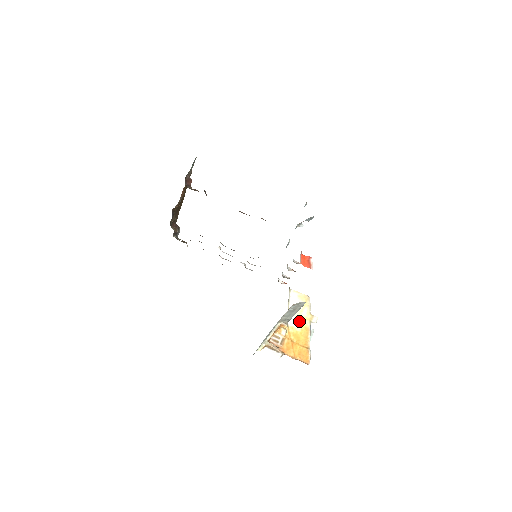
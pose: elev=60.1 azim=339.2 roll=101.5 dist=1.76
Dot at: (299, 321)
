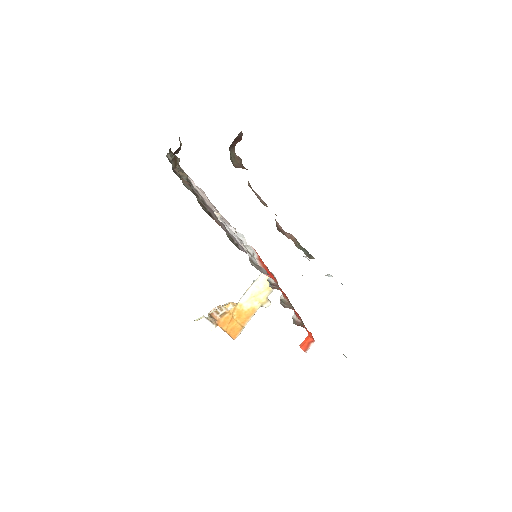
Dot at: (252, 301)
